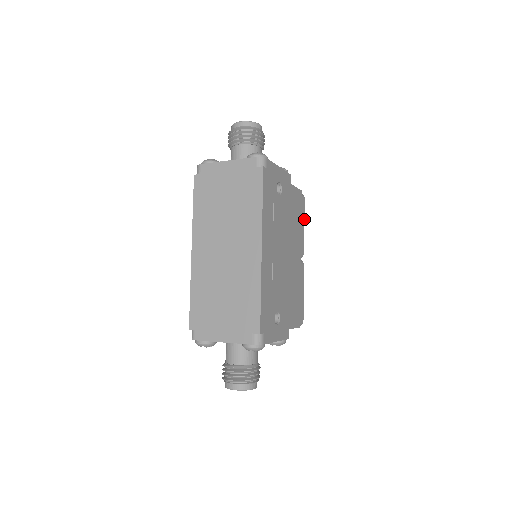
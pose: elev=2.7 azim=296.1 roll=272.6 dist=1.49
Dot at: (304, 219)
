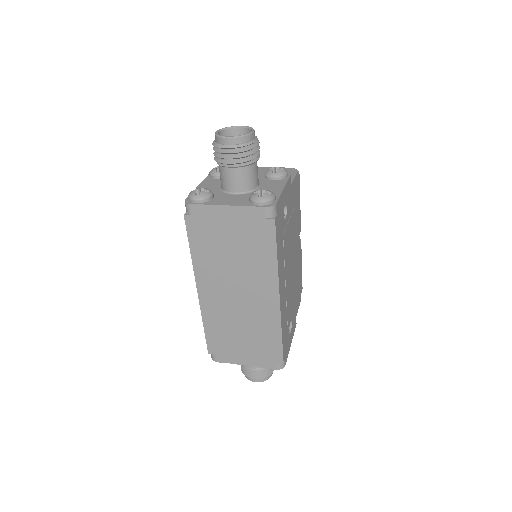
Dot at: occluded
